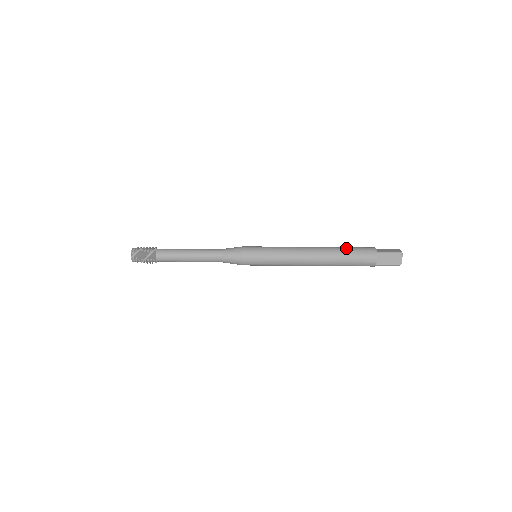
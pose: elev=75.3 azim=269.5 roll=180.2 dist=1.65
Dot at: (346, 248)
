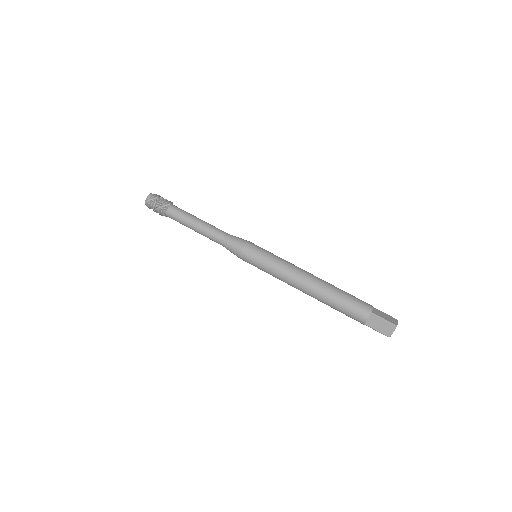
Dot at: (344, 293)
